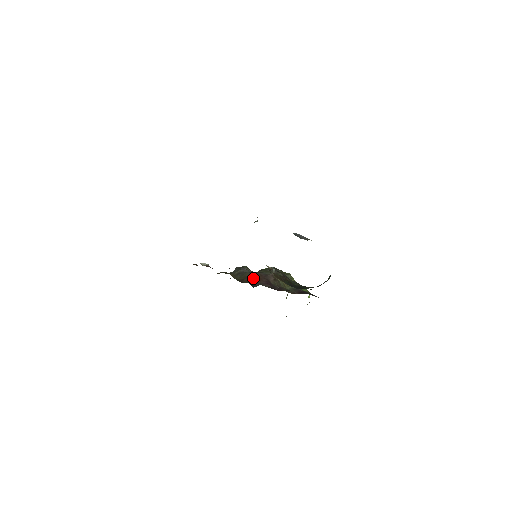
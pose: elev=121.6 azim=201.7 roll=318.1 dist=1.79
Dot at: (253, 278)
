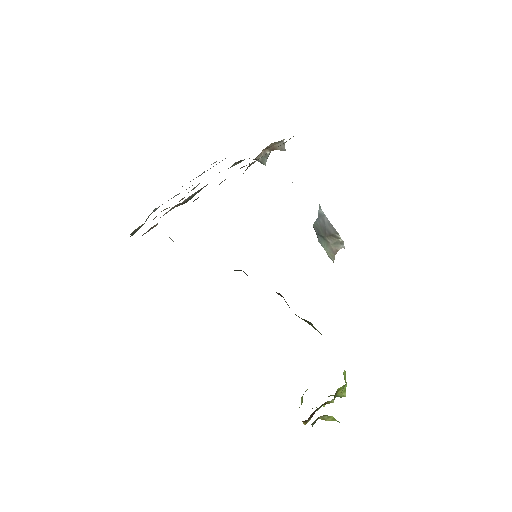
Dot at: occluded
